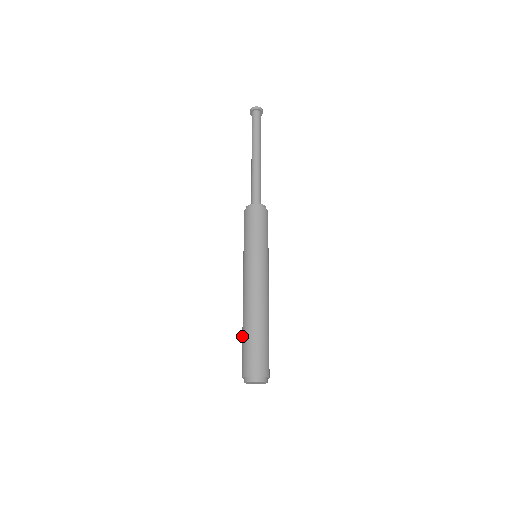
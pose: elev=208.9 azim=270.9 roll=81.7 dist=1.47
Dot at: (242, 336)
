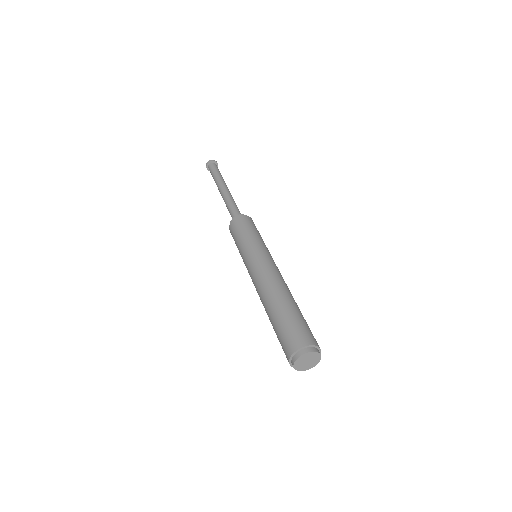
Dot at: occluded
